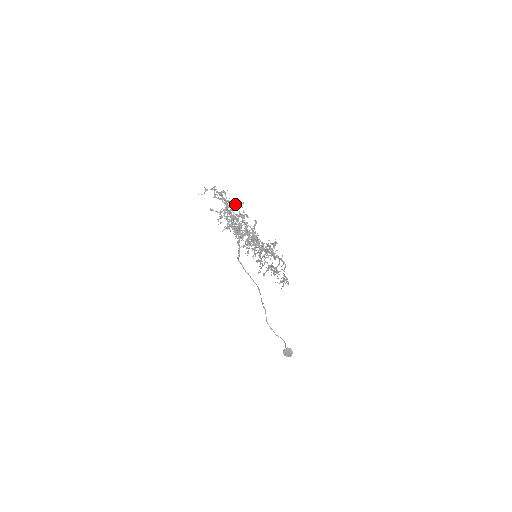
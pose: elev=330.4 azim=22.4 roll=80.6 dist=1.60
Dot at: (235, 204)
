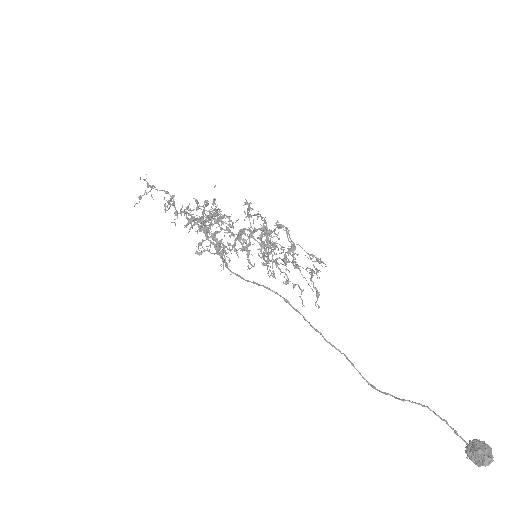
Dot at: (196, 209)
